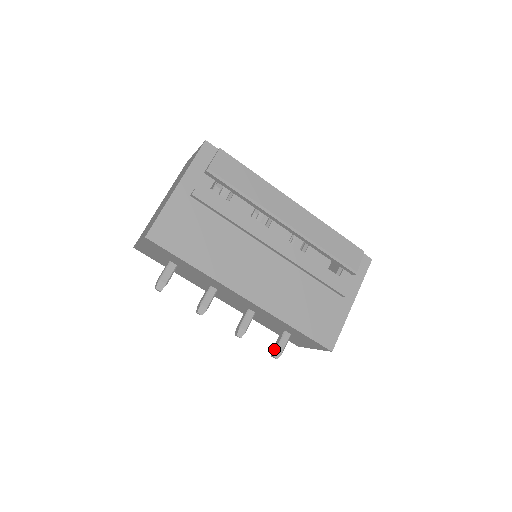
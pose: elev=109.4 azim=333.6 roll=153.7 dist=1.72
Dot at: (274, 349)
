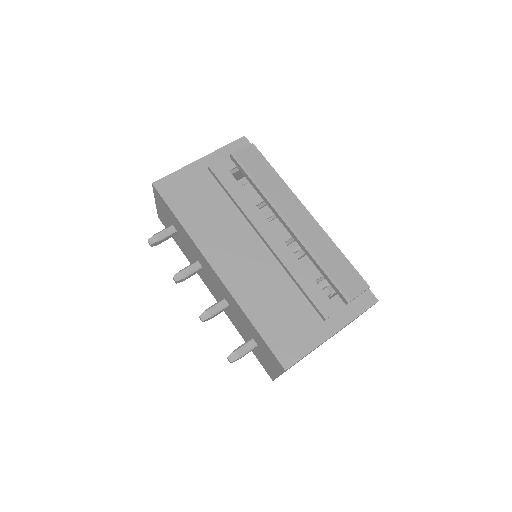
Dot at: occluded
